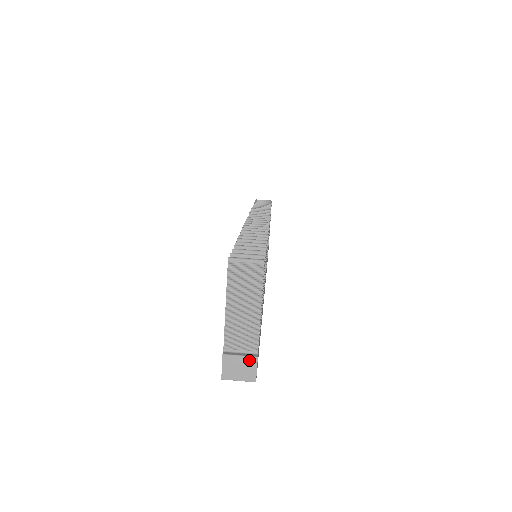
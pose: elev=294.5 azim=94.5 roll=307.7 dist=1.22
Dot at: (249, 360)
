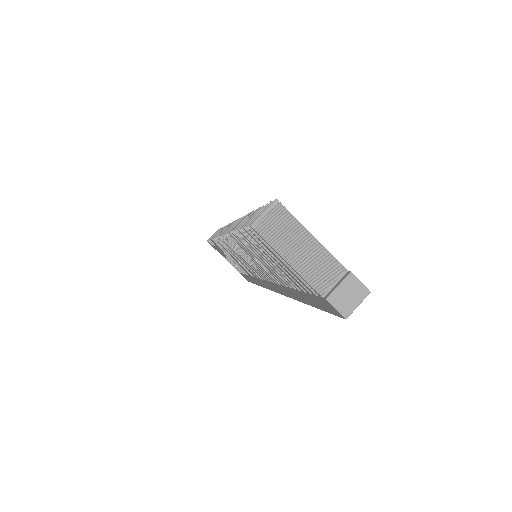
Dot at: (348, 281)
